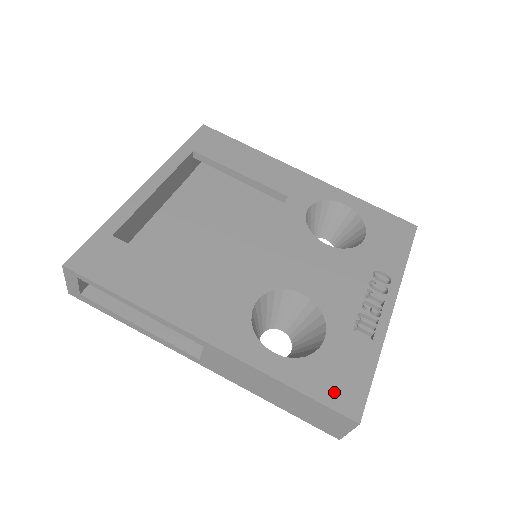
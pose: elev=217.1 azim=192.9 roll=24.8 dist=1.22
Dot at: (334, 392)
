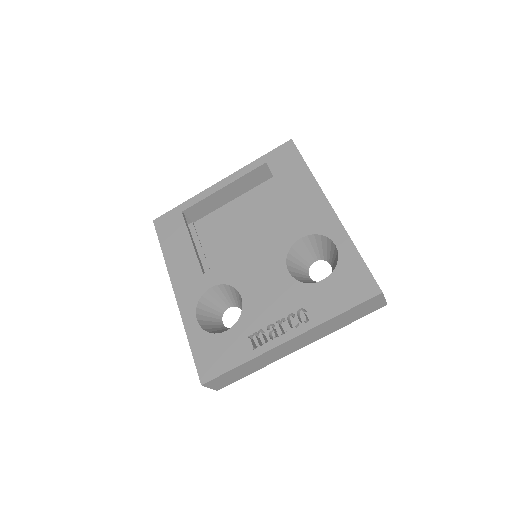
Dot at: (205, 360)
